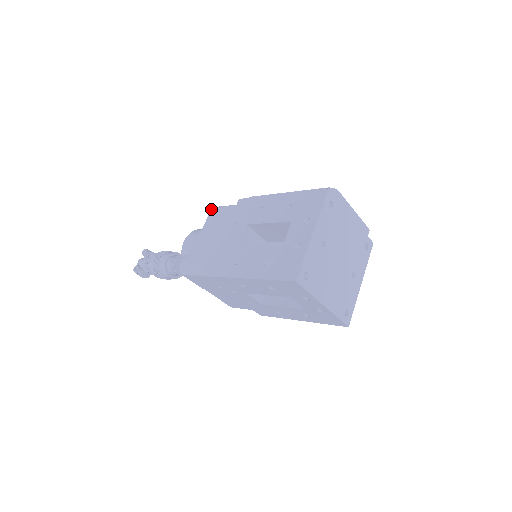
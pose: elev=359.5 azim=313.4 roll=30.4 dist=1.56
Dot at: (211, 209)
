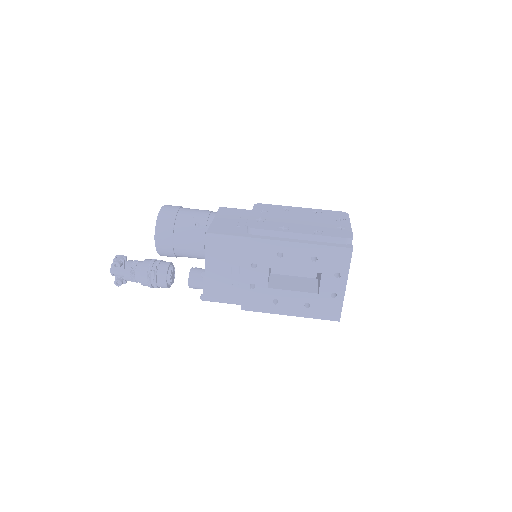
Dot at: (206, 238)
